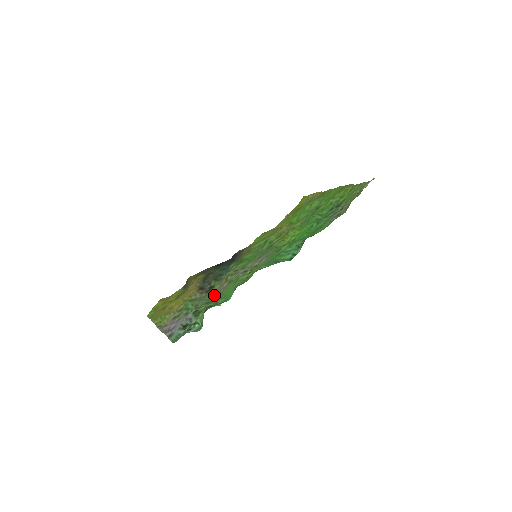
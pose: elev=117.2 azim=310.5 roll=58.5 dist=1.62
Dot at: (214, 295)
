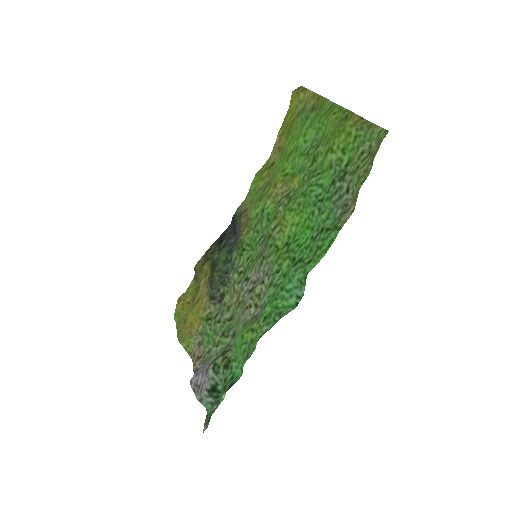
Dot at: (228, 316)
